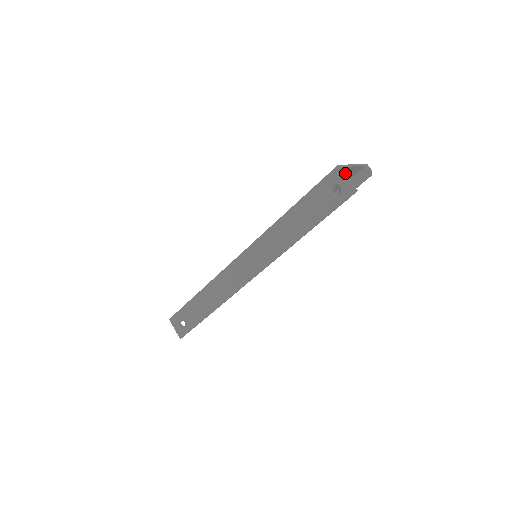
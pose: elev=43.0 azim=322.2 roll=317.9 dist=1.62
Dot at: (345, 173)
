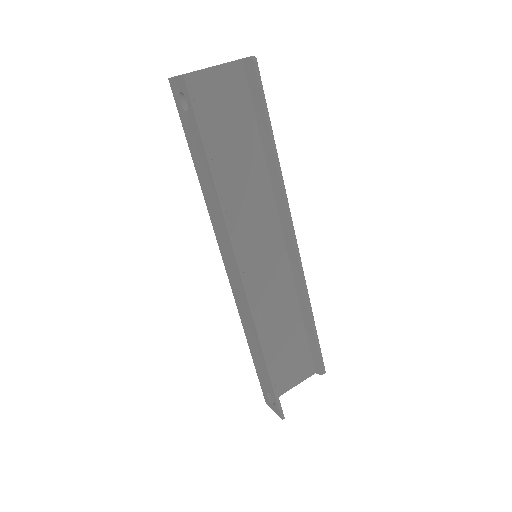
Dot at: (211, 83)
